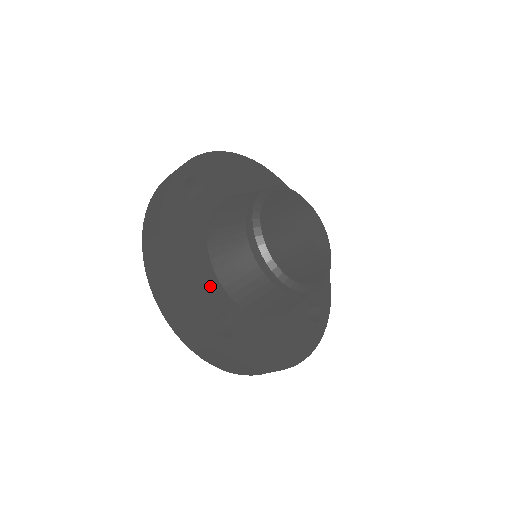
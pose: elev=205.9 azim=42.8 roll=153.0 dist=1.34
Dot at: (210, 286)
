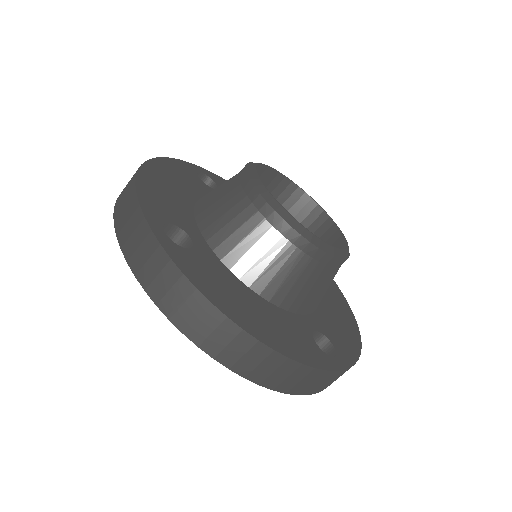
Dot at: (181, 212)
